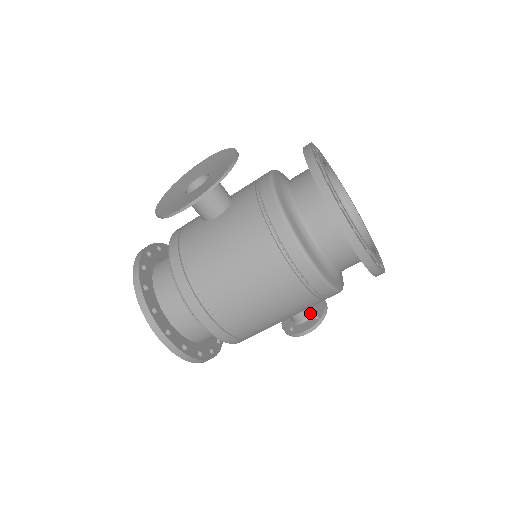
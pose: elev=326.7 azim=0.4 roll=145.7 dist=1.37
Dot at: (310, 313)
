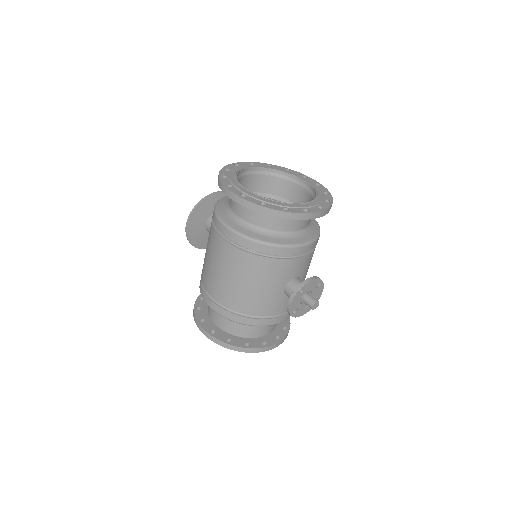
Dot at: occluded
